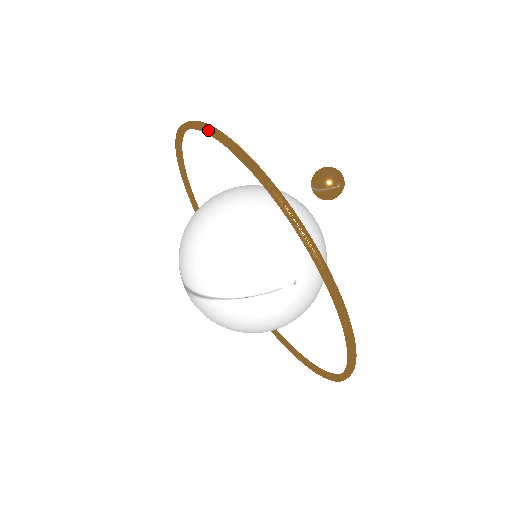
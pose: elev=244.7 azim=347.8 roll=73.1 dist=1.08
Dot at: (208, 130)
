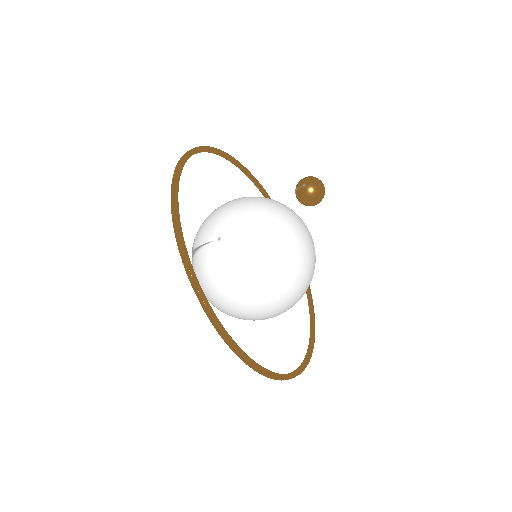
Dot at: occluded
